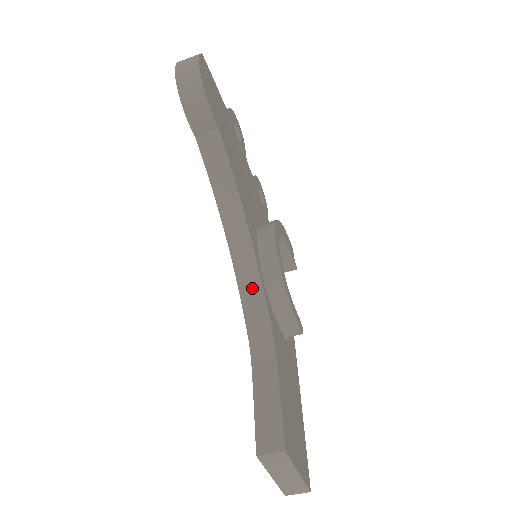
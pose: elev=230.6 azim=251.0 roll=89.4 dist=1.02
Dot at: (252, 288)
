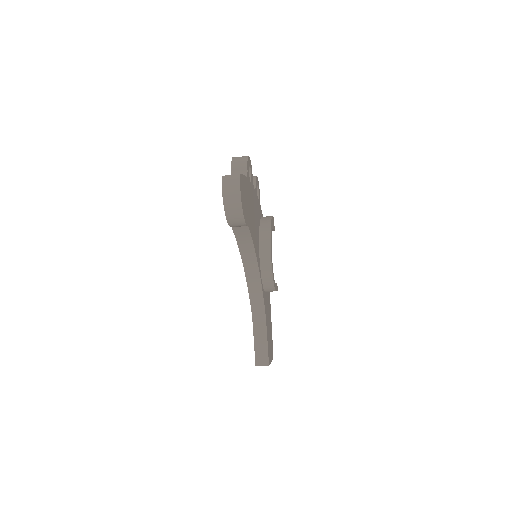
Dot at: (256, 288)
